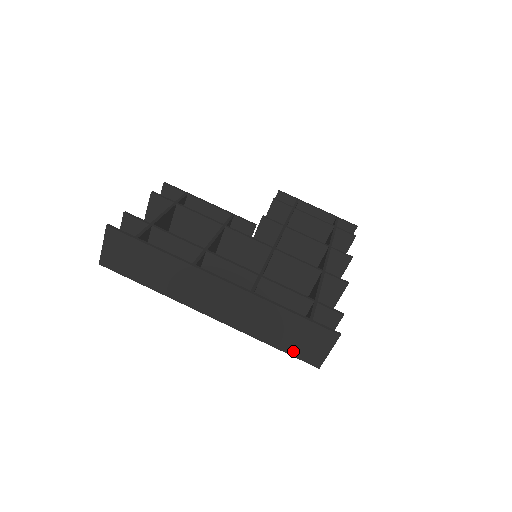
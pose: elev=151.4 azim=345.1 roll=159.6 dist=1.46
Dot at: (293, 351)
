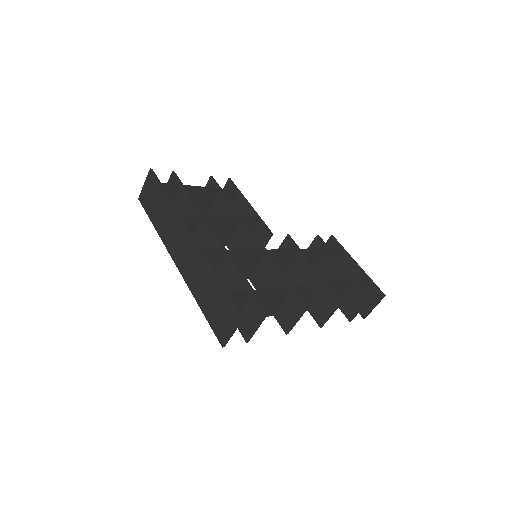
Dot at: (211, 320)
